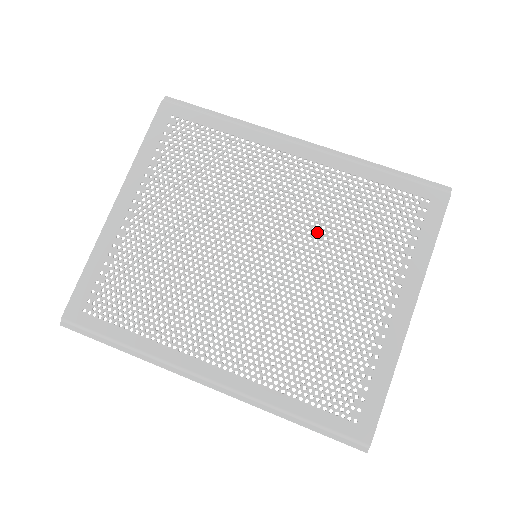
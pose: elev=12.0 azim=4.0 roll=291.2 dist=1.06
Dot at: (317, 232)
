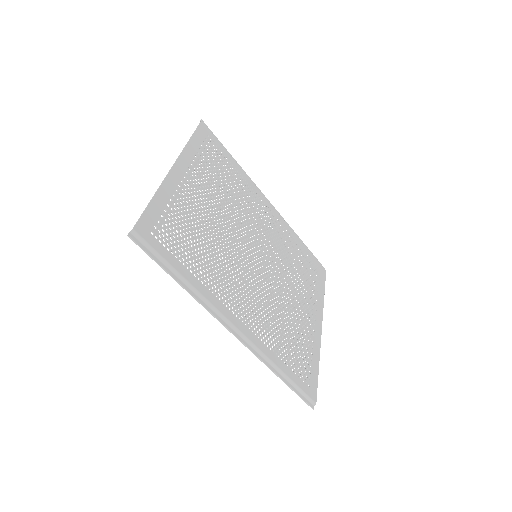
Dot at: (282, 259)
